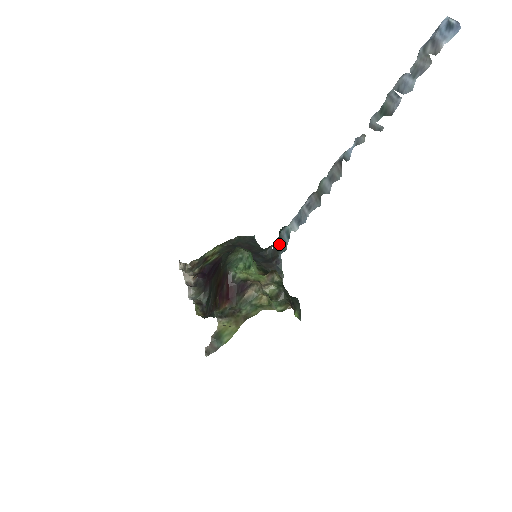
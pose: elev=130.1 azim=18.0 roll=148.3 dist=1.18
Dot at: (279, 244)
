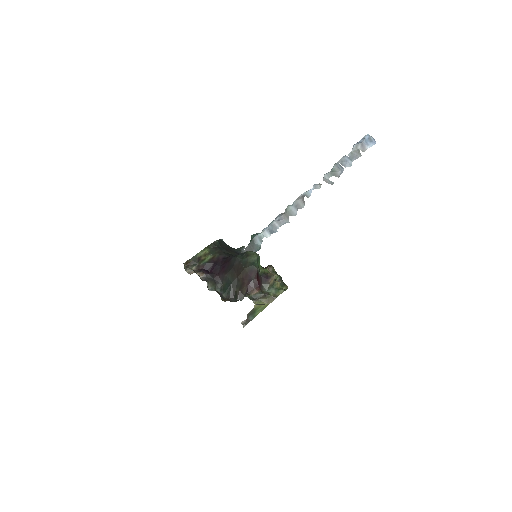
Dot at: (253, 246)
